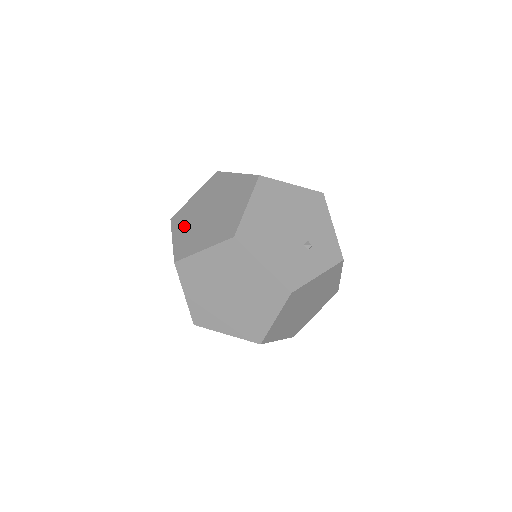
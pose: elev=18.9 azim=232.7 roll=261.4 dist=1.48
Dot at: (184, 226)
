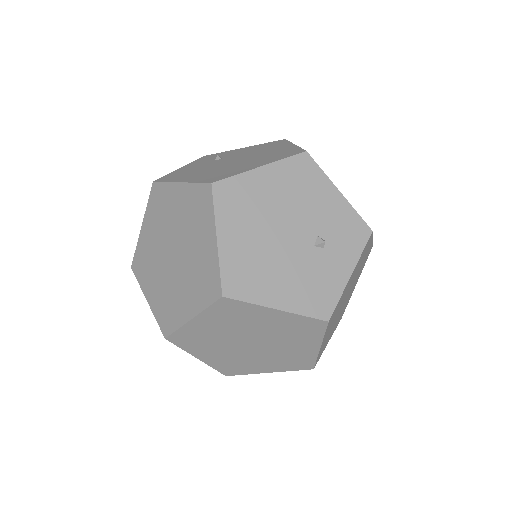
Dot at: (152, 279)
